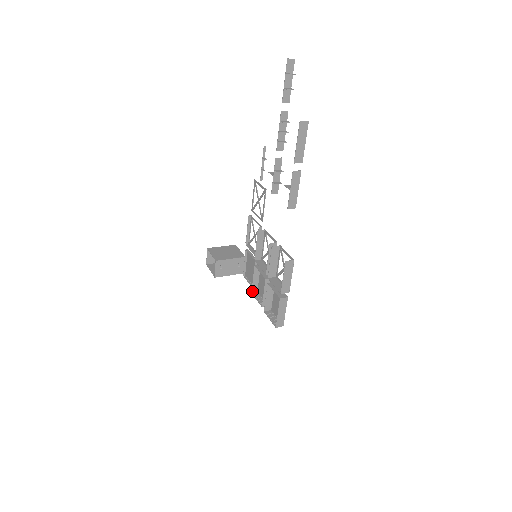
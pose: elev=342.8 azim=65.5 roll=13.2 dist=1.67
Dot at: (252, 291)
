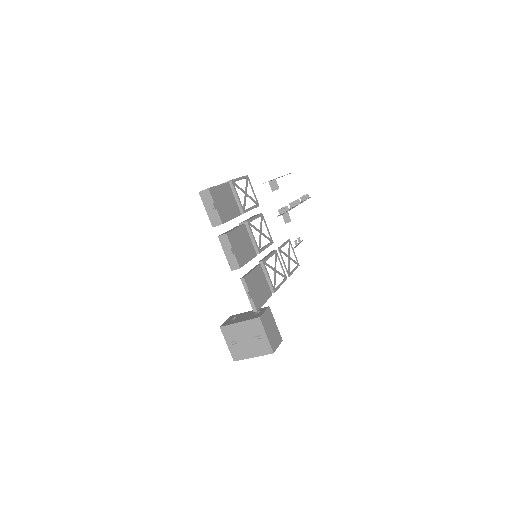
Dot at: occluded
